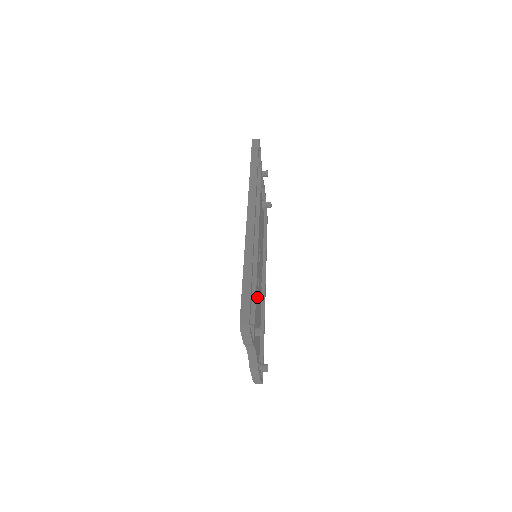
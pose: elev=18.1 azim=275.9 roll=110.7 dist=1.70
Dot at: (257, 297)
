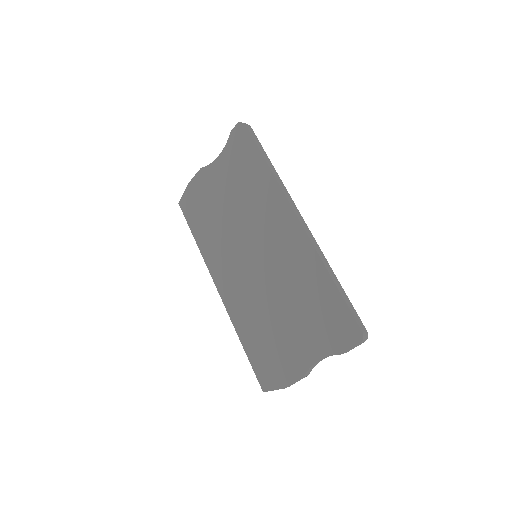
Dot at: (260, 300)
